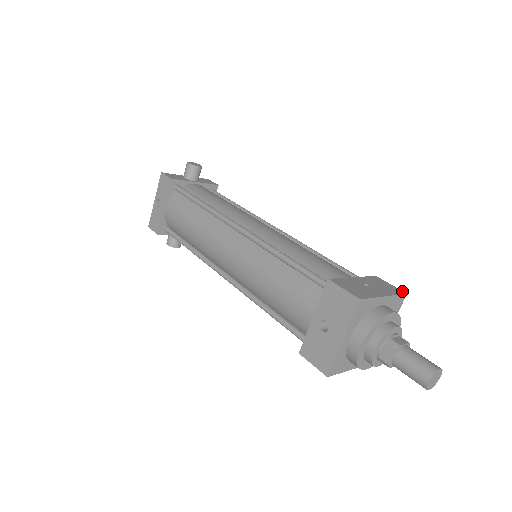
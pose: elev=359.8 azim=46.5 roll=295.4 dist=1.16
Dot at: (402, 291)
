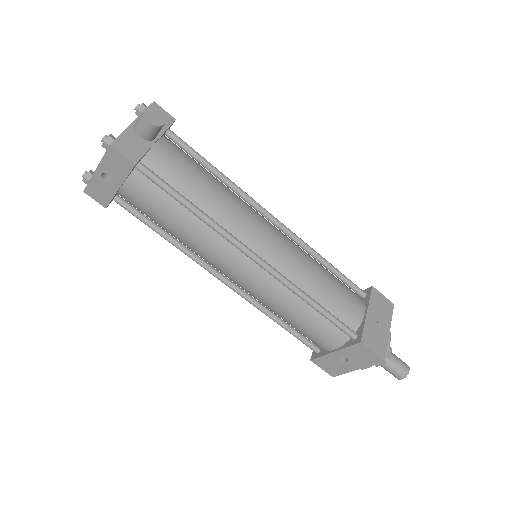
Dot at: (391, 303)
